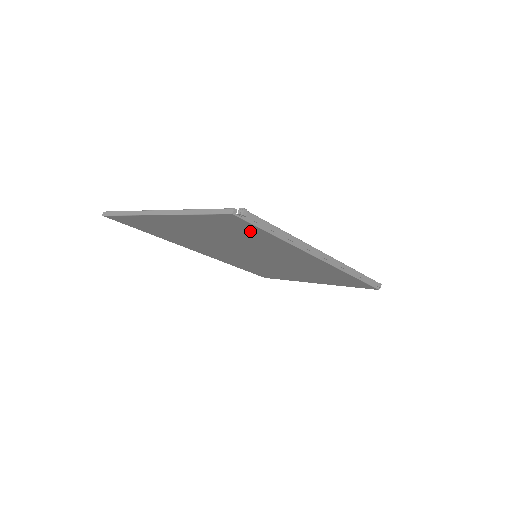
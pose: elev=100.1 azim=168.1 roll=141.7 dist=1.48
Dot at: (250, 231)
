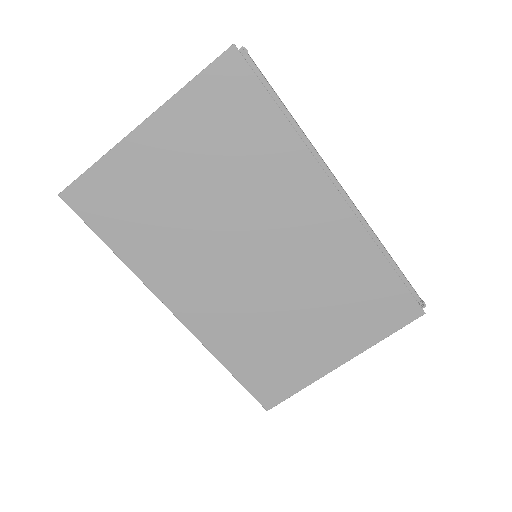
Dot at: (251, 111)
